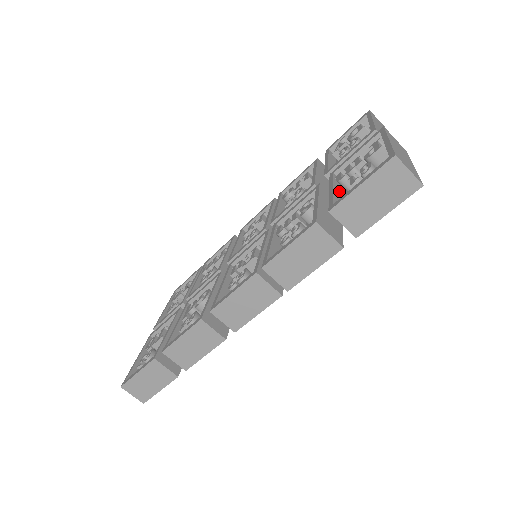
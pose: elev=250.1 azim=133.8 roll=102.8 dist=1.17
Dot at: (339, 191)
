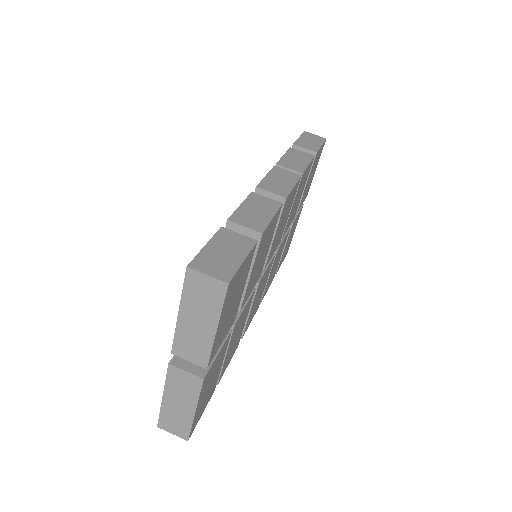
Dot at: occluded
